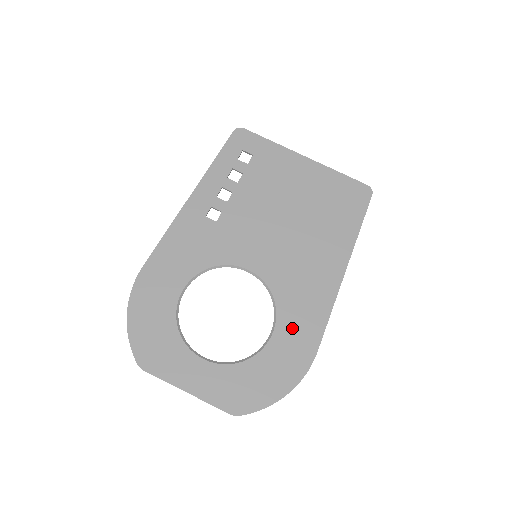
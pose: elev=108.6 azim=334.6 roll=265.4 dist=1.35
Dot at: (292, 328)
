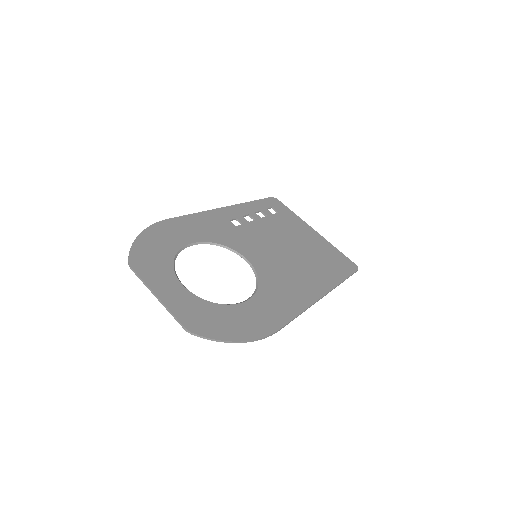
Dot at: (265, 305)
